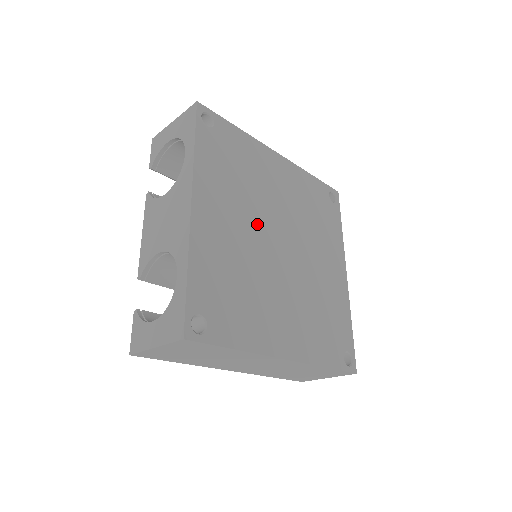
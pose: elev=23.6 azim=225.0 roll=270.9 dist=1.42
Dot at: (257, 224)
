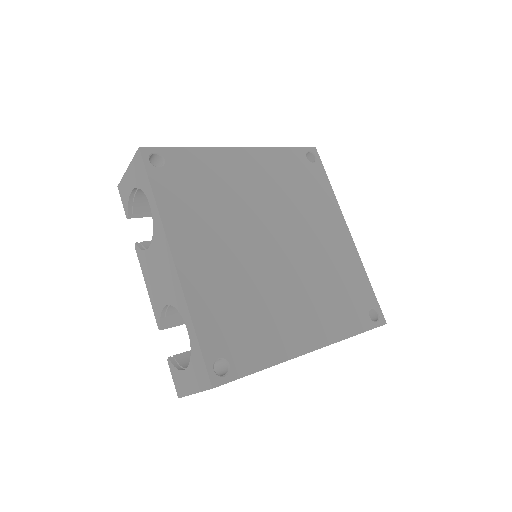
Dot at: (243, 237)
